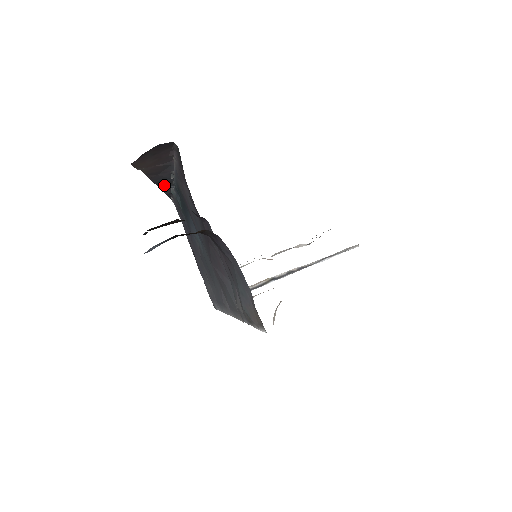
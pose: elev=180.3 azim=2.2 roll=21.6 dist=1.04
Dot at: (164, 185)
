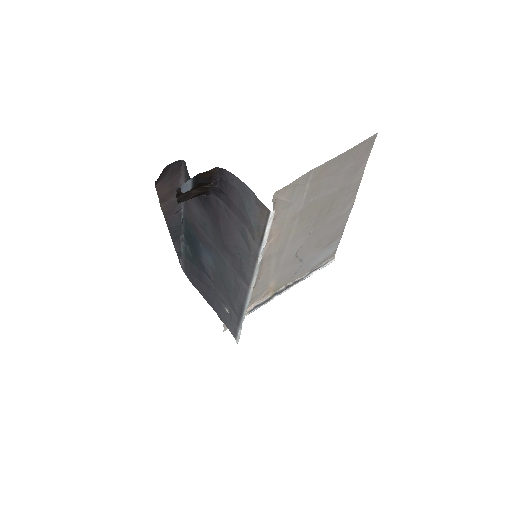
Dot at: (175, 236)
